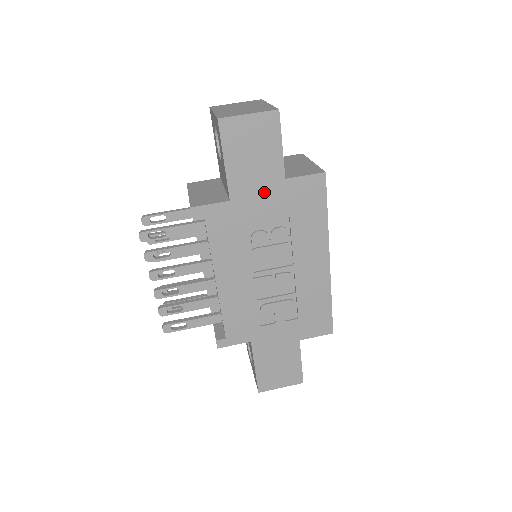
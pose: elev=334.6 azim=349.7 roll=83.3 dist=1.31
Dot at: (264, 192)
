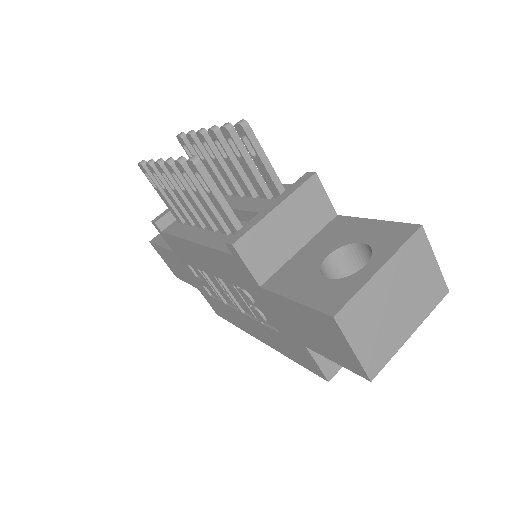
Dot at: (285, 322)
